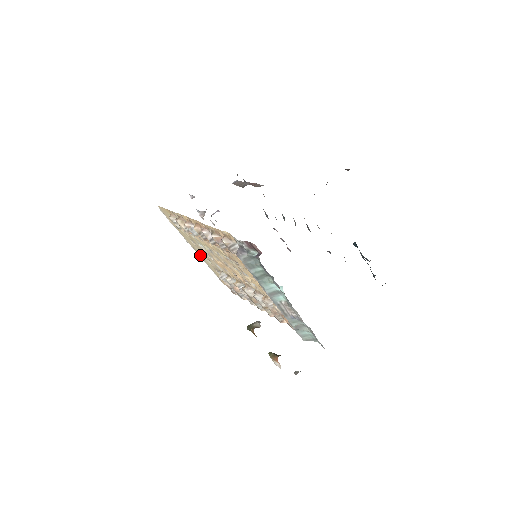
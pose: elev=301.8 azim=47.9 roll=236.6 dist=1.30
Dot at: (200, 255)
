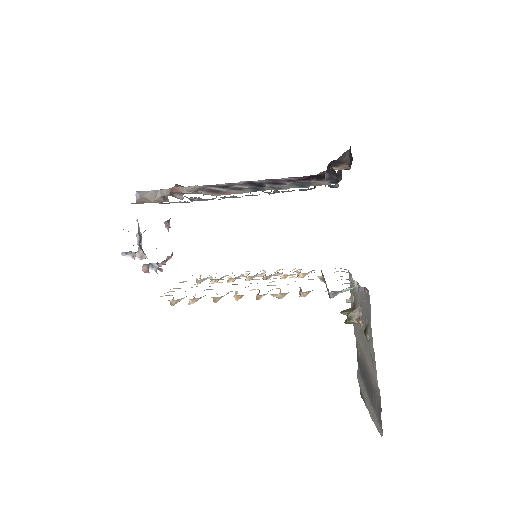
Dot at: occluded
